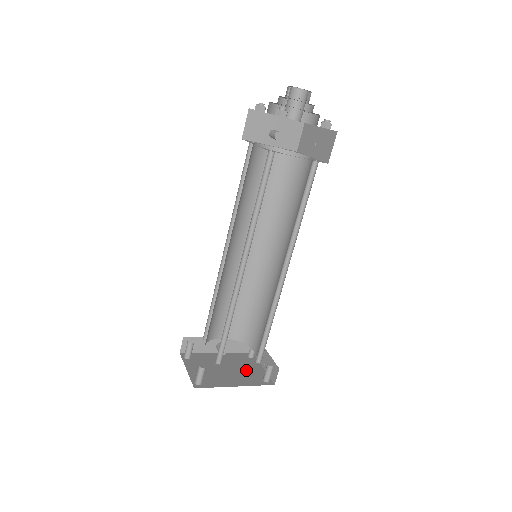
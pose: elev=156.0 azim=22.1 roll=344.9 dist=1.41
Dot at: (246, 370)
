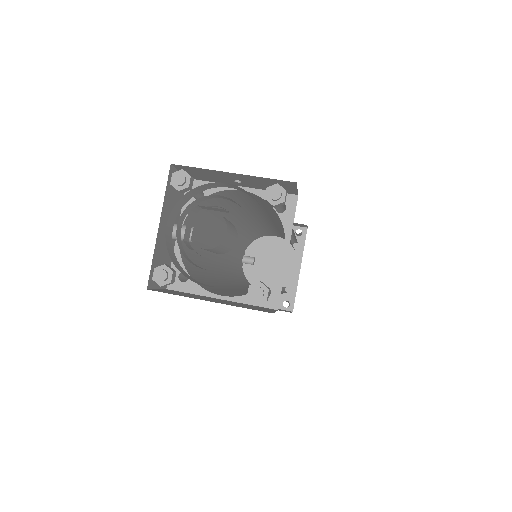
Dot at: (279, 245)
